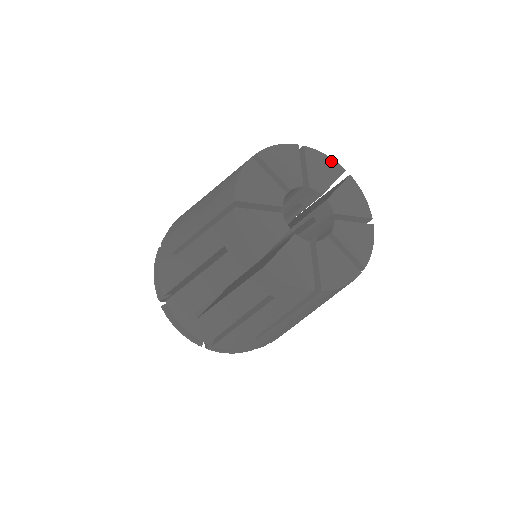
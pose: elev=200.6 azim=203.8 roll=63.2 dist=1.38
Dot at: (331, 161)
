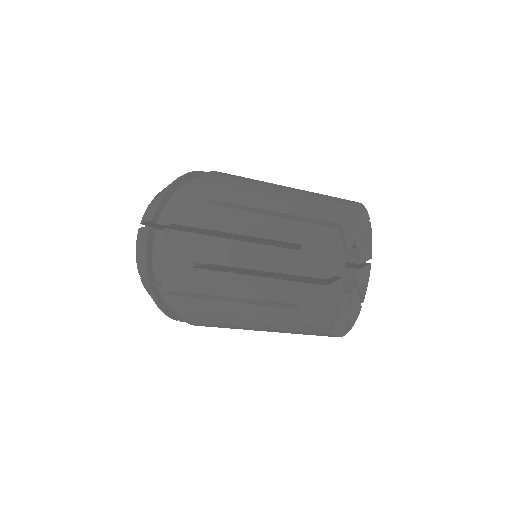
Dot at: (366, 213)
